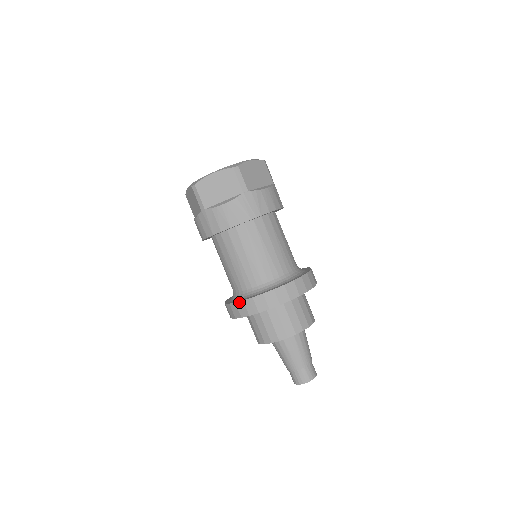
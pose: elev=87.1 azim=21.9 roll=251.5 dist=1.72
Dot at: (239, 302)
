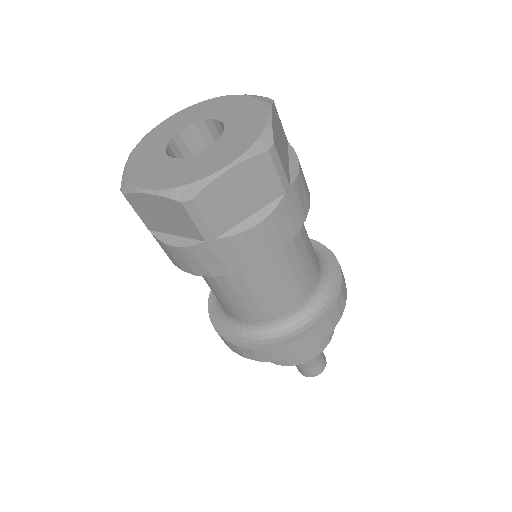
Dot at: (275, 348)
